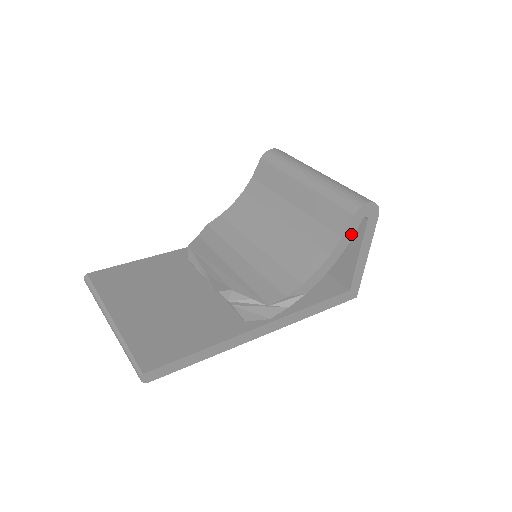
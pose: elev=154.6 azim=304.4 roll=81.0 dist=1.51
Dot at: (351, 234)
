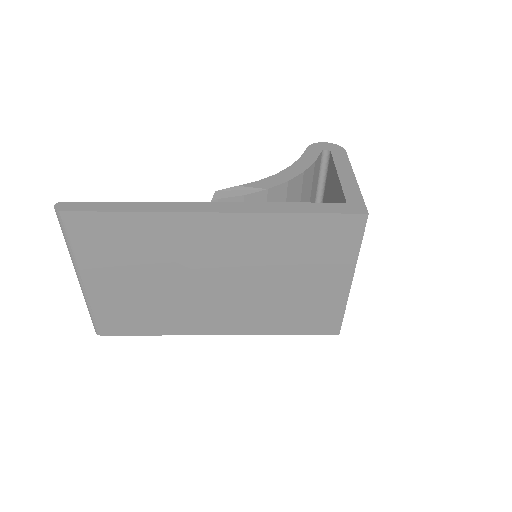
Dot at: (313, 158)
